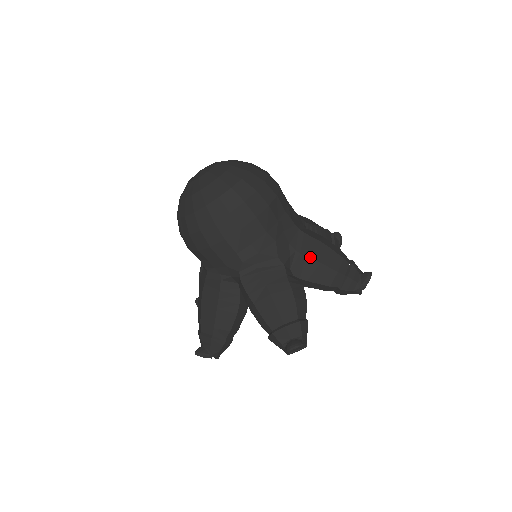
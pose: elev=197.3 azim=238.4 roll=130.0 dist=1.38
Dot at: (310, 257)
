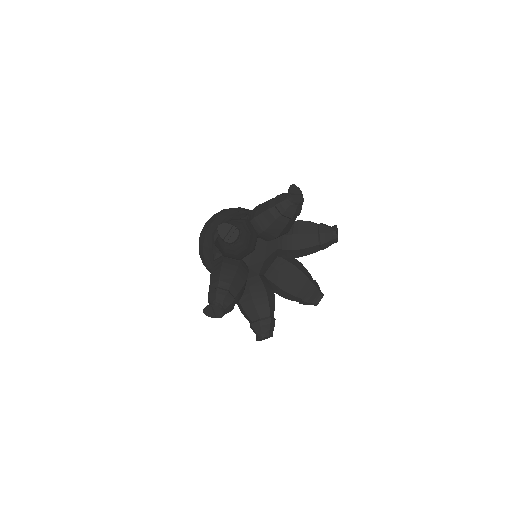
Dot at: (254, 208)
